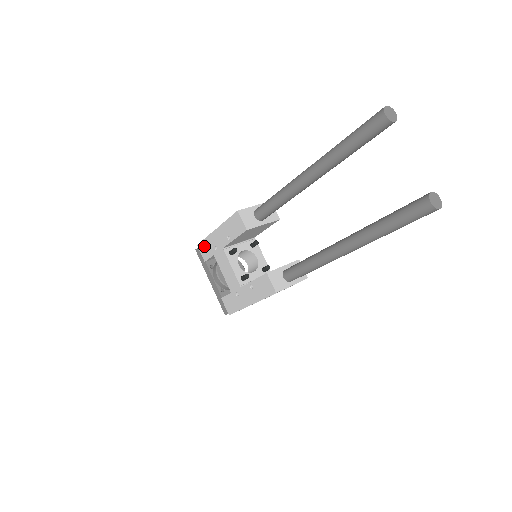
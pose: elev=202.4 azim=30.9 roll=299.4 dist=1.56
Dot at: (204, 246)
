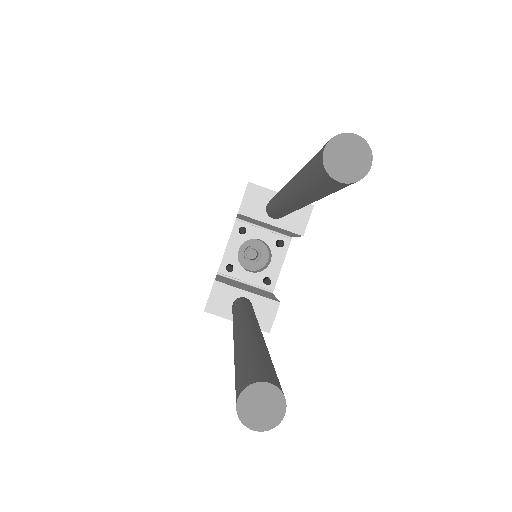
Dot at: occluded
